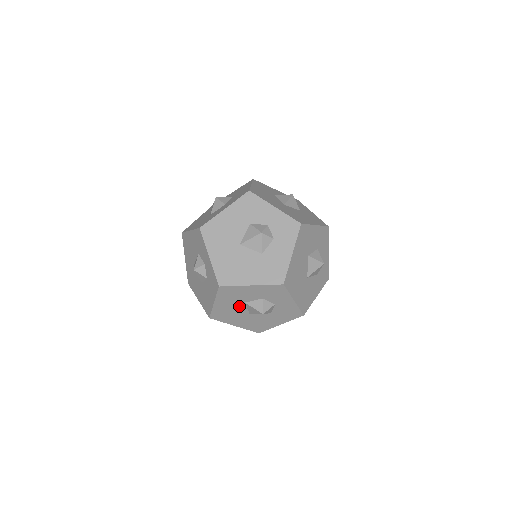
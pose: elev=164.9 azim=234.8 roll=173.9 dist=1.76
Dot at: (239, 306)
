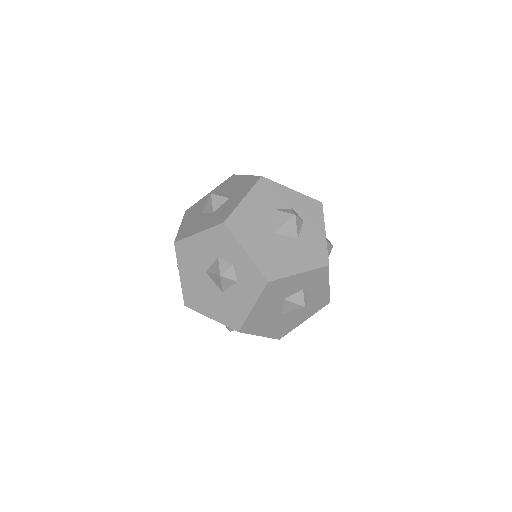
Dot at: (276, 306)
